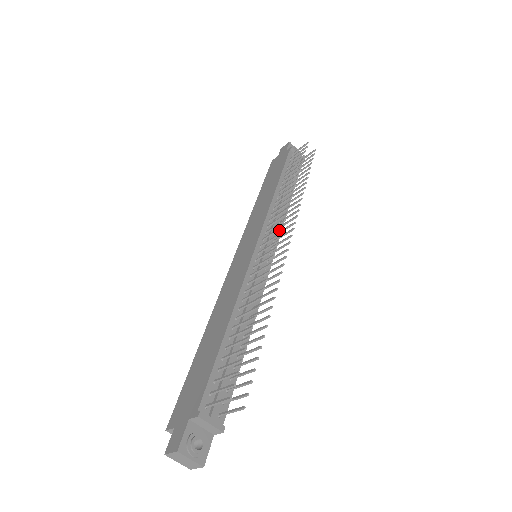
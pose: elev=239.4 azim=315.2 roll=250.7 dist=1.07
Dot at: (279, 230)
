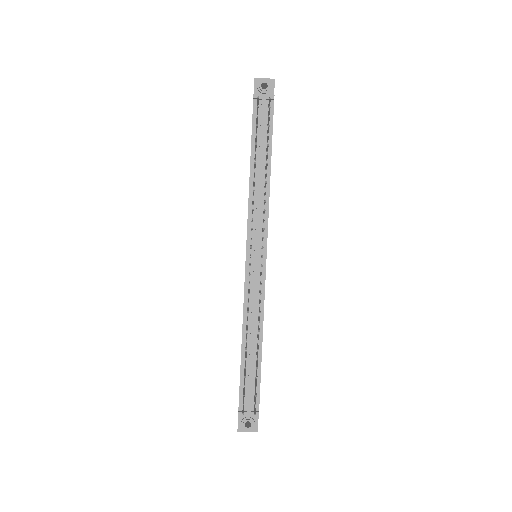
Dot at: occluded
